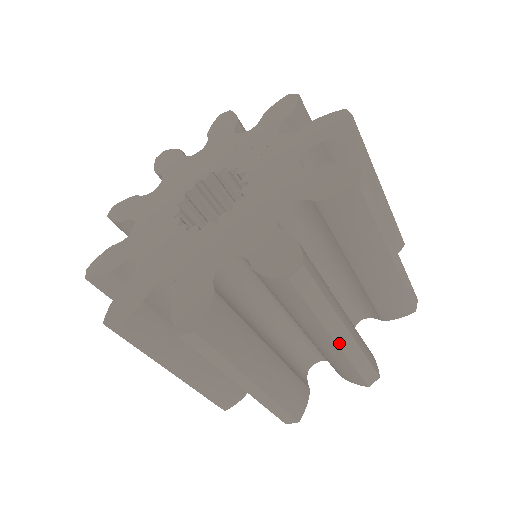
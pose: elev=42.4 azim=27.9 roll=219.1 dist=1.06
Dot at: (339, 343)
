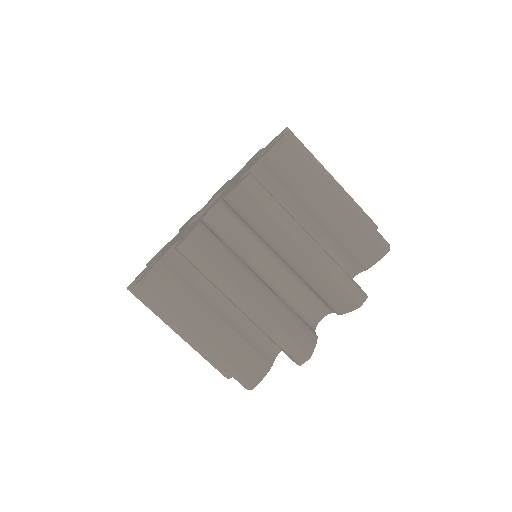
Dot at: (341, 198)
